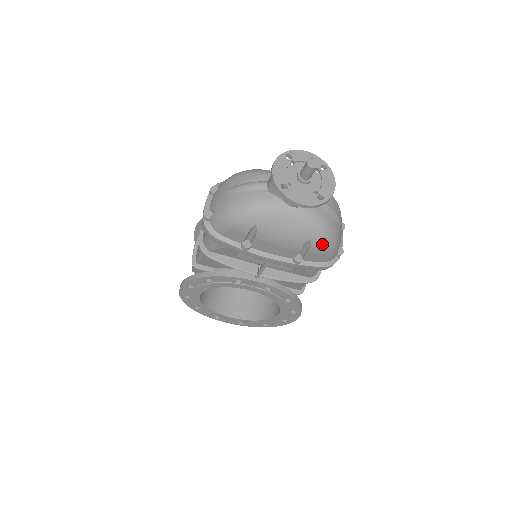
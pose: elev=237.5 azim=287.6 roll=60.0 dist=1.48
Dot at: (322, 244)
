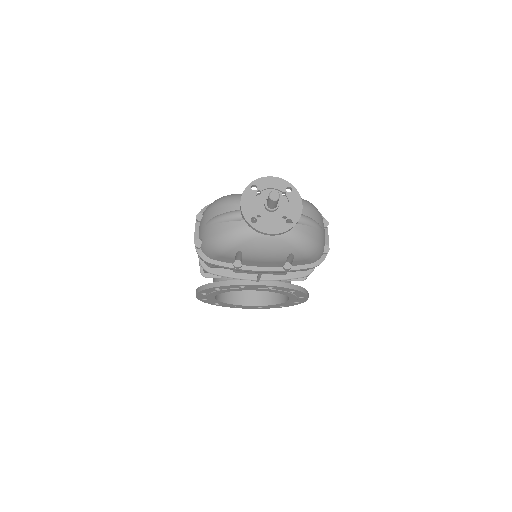
Dot at: (304, 253)
